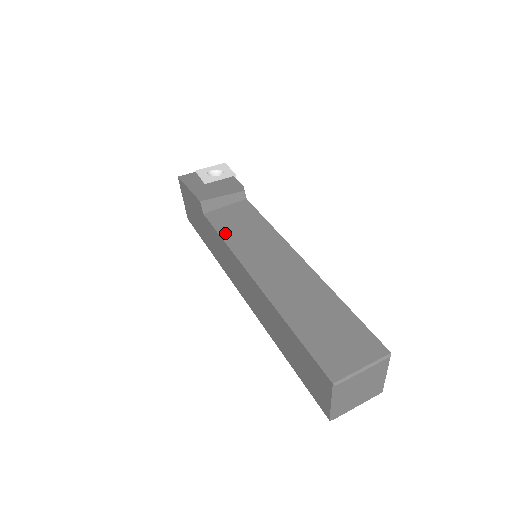
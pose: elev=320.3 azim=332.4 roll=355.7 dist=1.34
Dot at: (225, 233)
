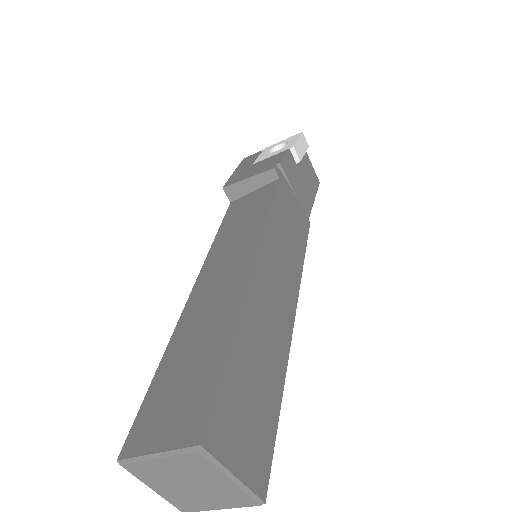
Dot at: (224, 226)
